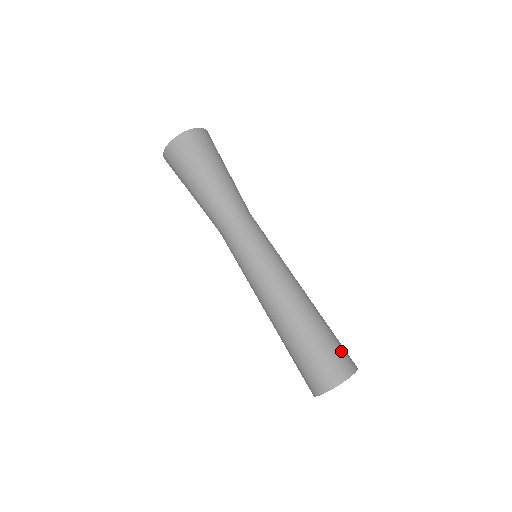
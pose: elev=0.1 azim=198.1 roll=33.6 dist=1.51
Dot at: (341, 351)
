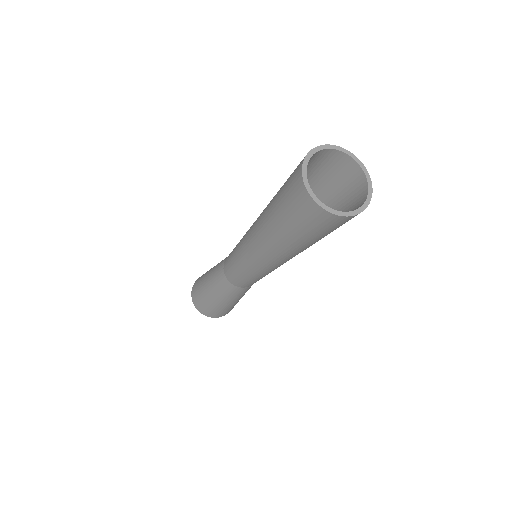
Dot at: occluded
